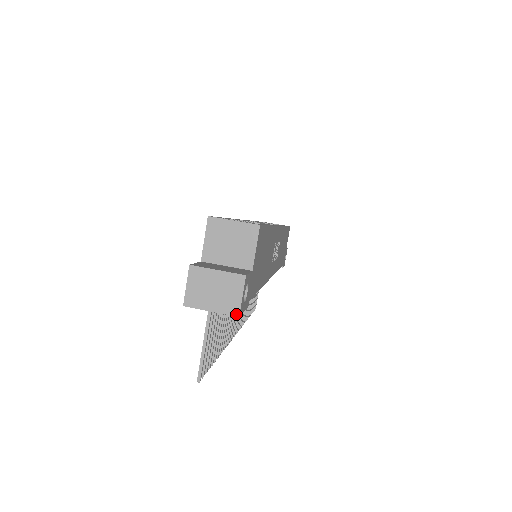
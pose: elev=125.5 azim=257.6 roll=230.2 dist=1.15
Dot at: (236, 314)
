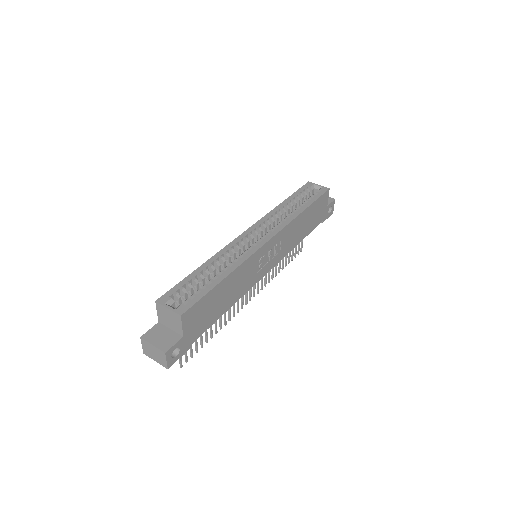
Dot at: (166, 367)
